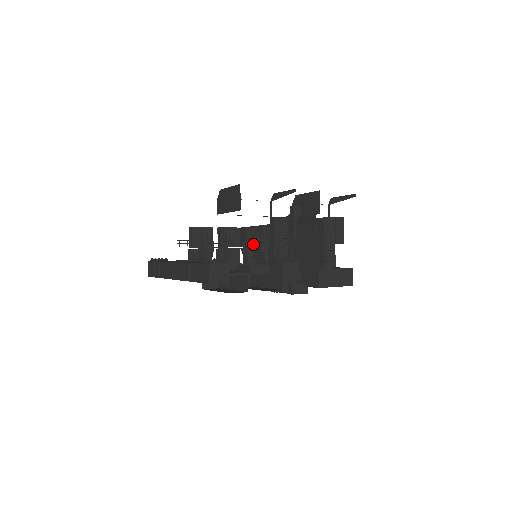
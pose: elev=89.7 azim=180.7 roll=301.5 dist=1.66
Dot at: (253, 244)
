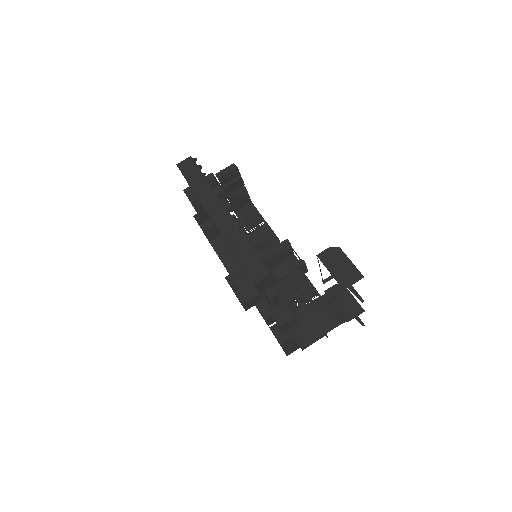
Dot at: (248, 227)
